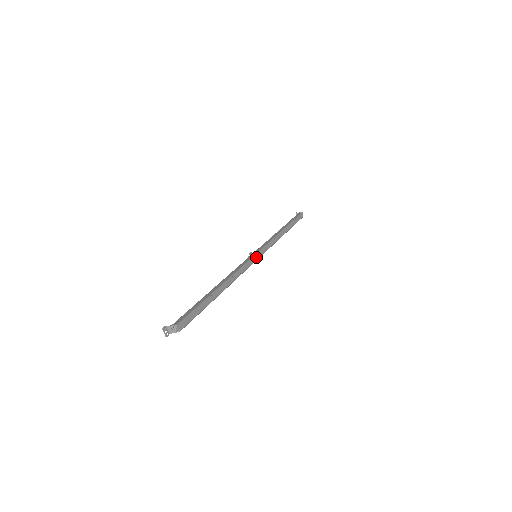
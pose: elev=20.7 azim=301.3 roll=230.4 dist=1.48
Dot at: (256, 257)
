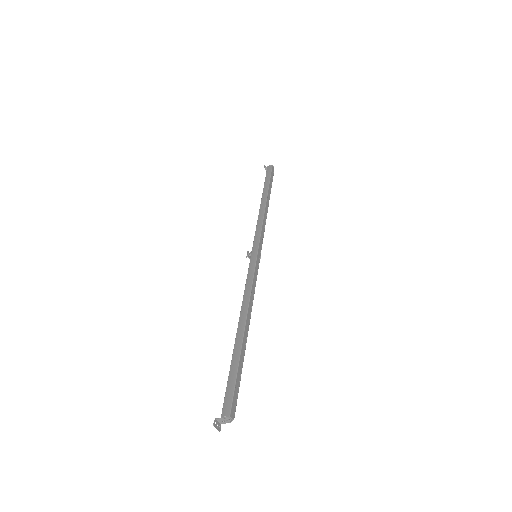
Dot at: (258, 259)
